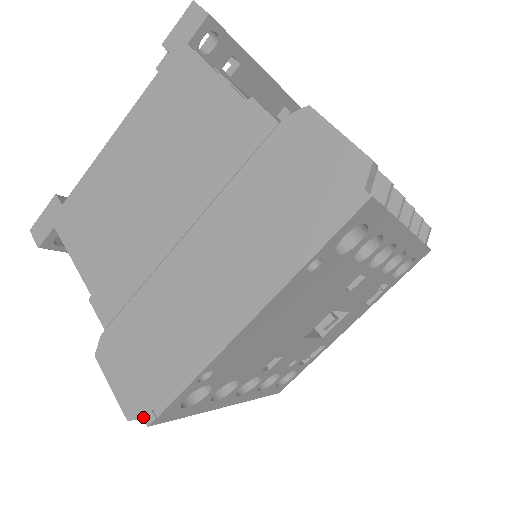
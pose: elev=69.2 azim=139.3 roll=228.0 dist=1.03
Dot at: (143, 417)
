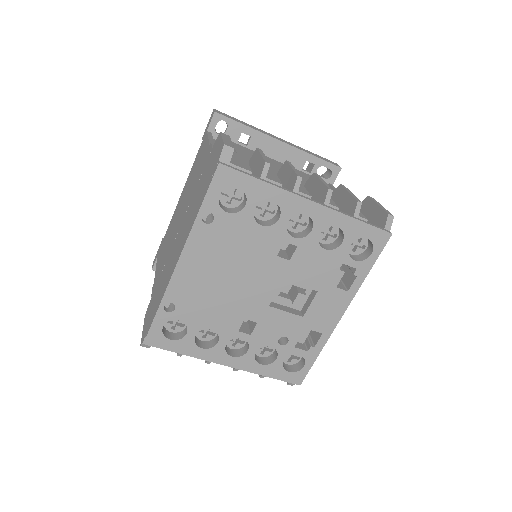
Dot at: occluded
